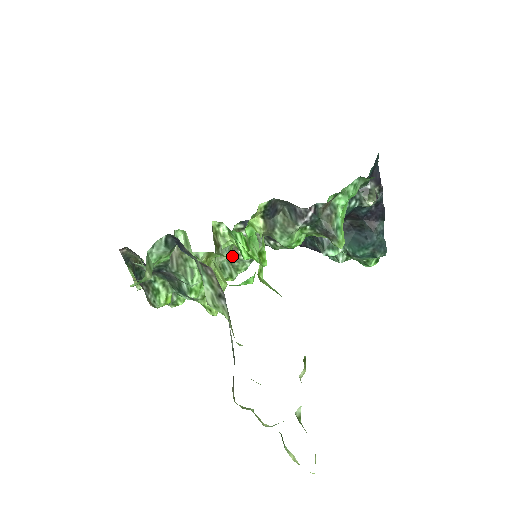
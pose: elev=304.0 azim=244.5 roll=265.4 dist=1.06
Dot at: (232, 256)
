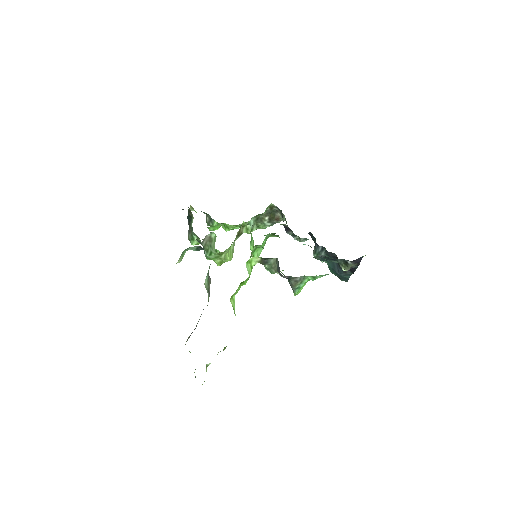
Dot at: (259, 218)
